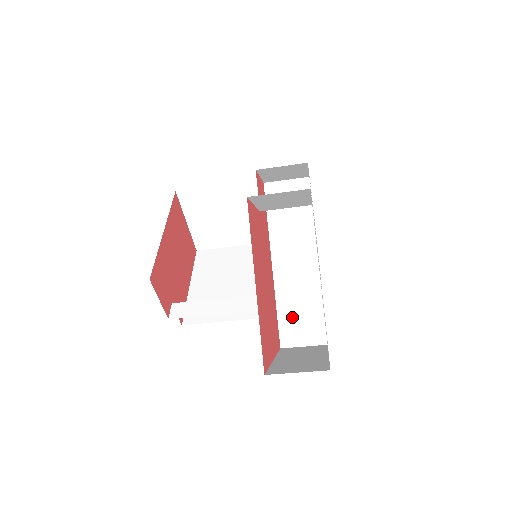
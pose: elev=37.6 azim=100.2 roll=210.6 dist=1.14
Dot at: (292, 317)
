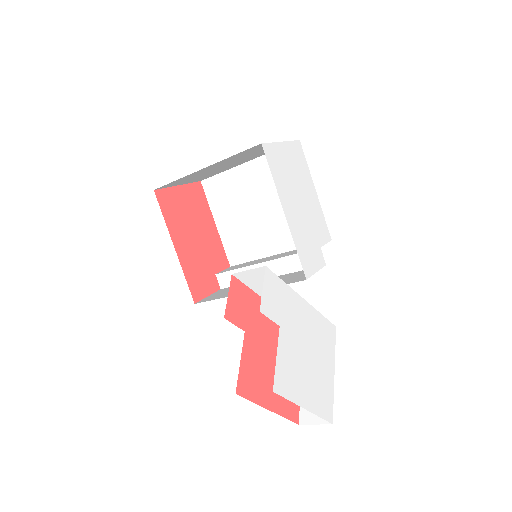
Dot at: occluded
